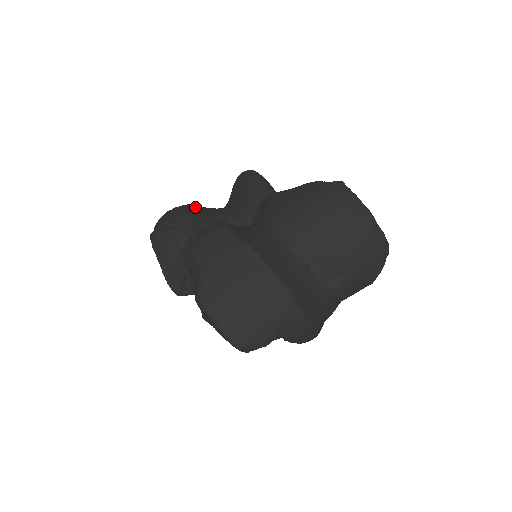
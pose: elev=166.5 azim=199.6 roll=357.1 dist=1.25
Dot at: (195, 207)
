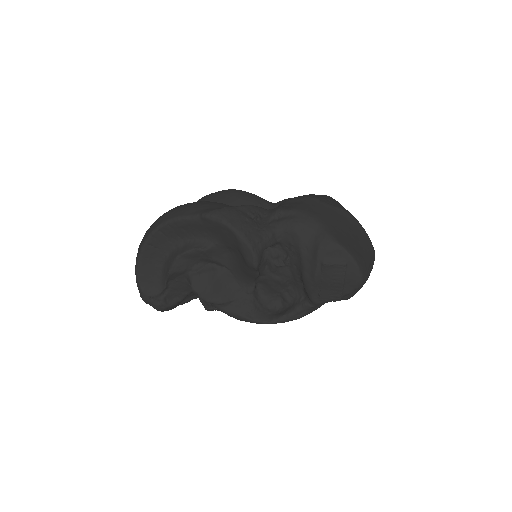
Dot at: occluded
